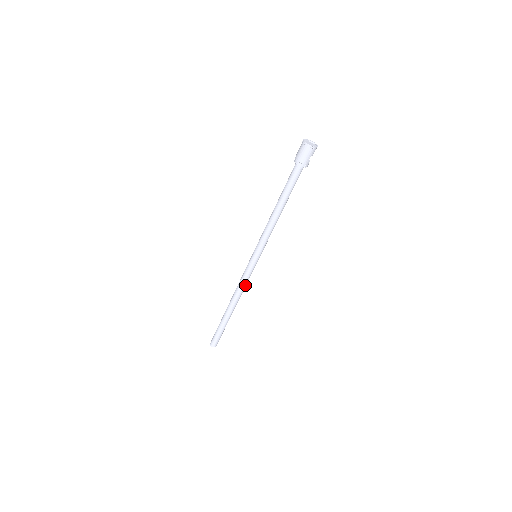
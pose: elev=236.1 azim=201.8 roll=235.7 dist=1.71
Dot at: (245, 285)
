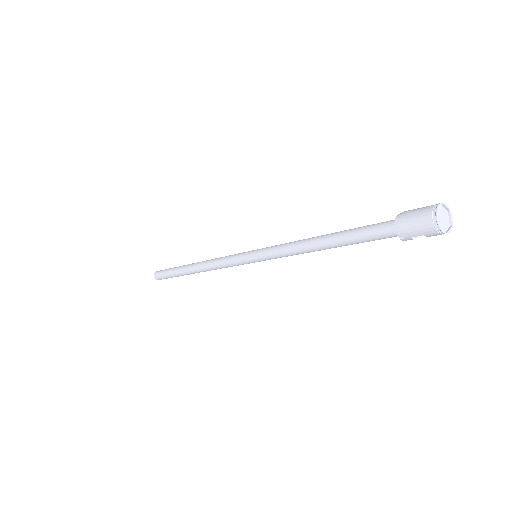
Dot at: (222, 267)
